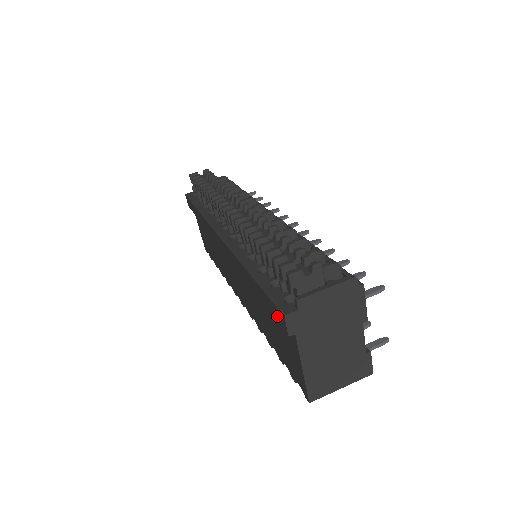
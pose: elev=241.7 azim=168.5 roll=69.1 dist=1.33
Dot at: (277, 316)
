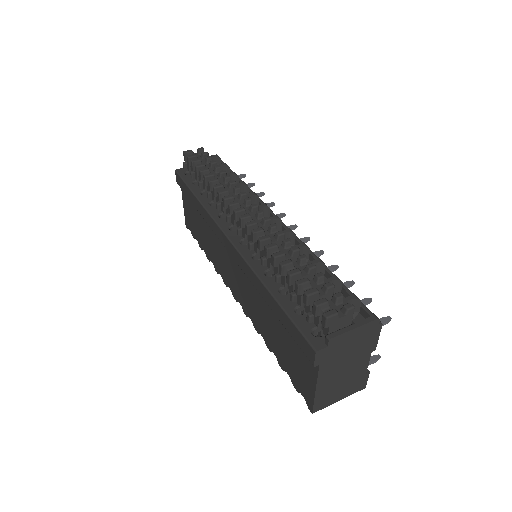
Dot at: (303, 345)
